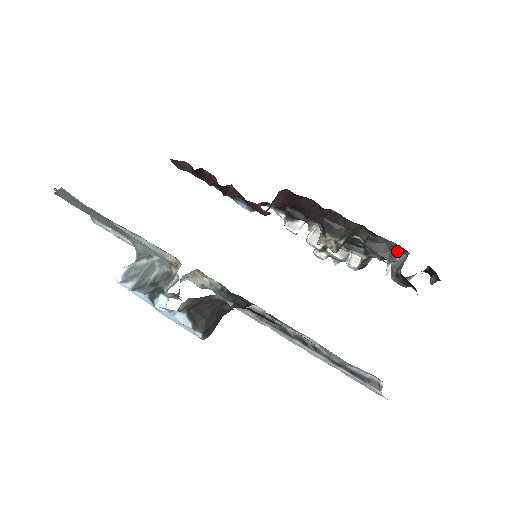
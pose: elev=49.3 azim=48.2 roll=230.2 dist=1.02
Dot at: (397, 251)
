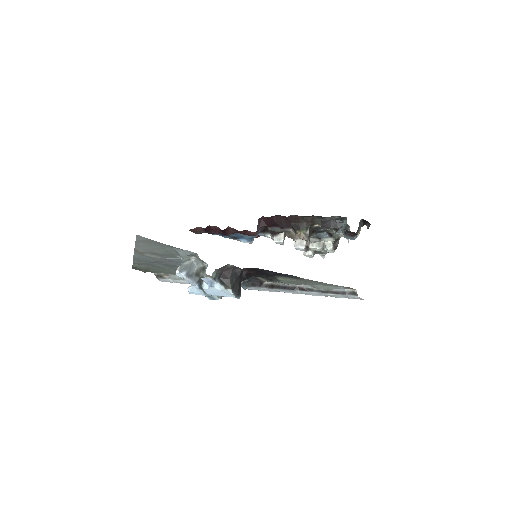
Dot at: (341, 221)
